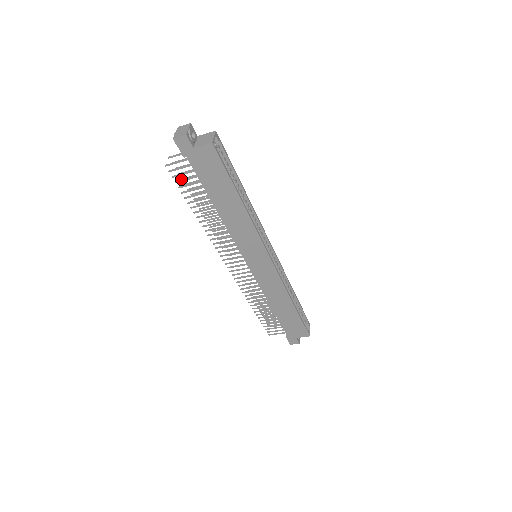
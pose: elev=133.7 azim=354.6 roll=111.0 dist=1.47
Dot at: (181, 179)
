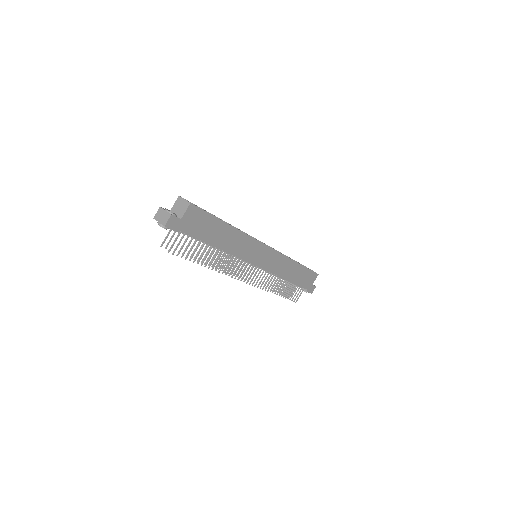
Dot at: occluded
